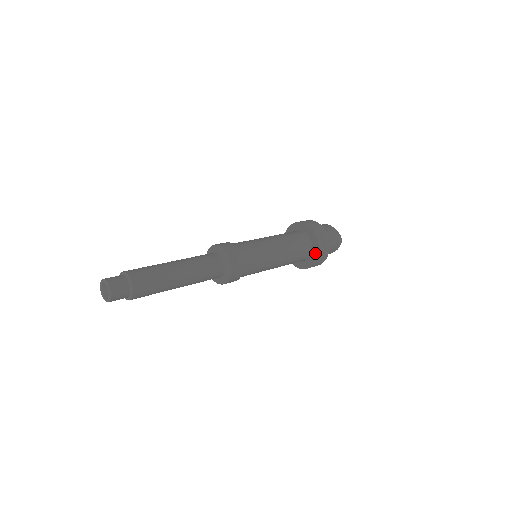
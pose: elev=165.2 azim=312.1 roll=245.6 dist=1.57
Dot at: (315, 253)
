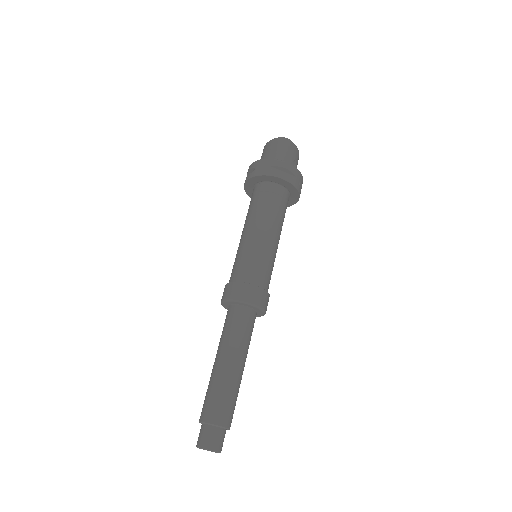
Dot at: occluded
